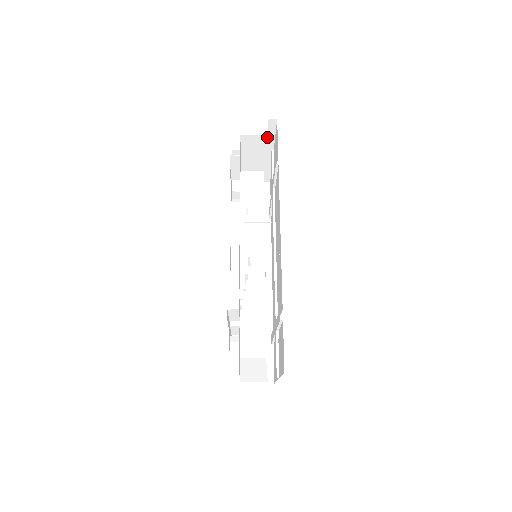
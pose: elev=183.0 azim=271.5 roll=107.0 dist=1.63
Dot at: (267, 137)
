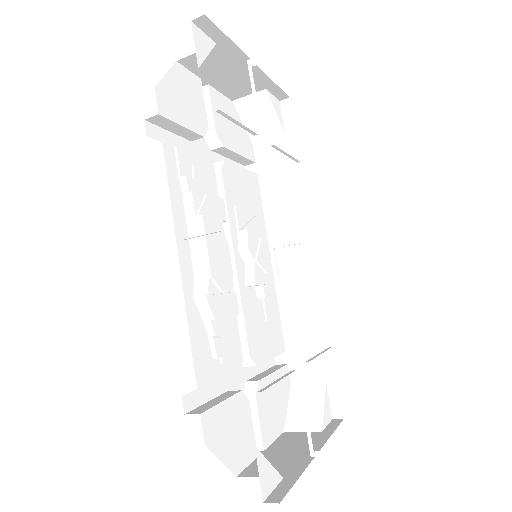
Dot at: (220, 46)
